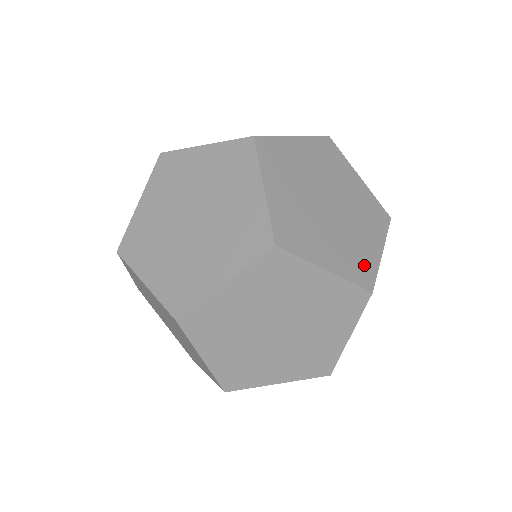
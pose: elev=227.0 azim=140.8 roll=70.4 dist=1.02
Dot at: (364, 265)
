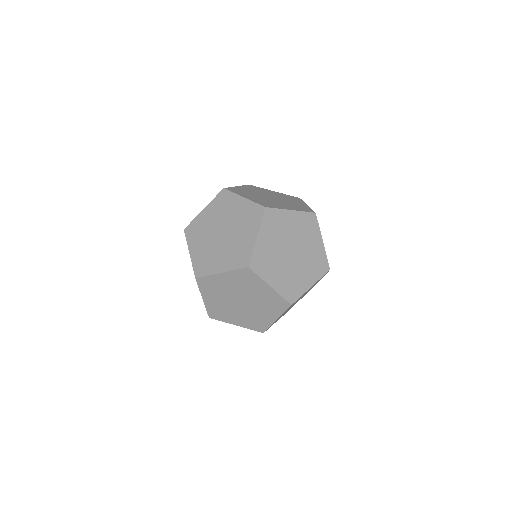
Dot at: occluded
